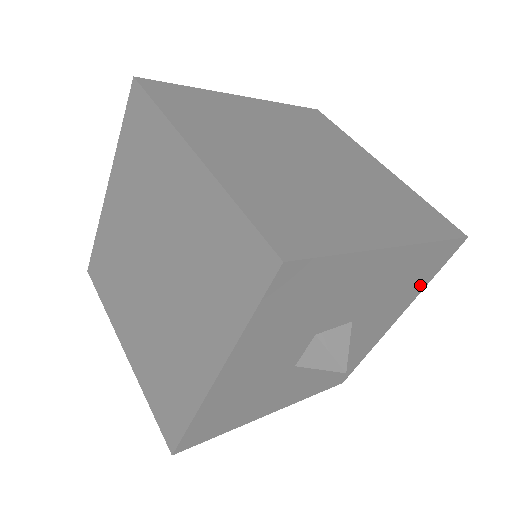
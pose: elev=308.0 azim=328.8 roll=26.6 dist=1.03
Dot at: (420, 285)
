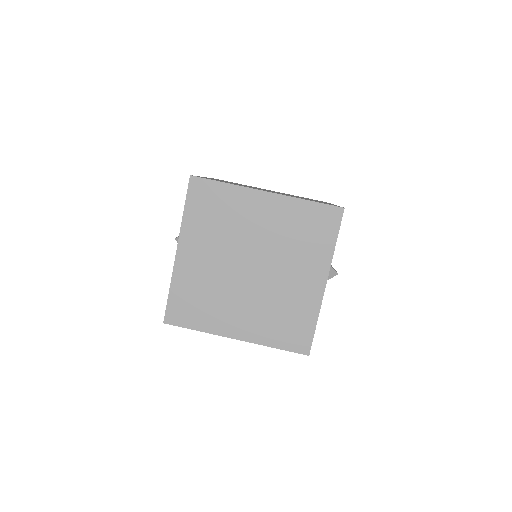
Dot at: occluded
